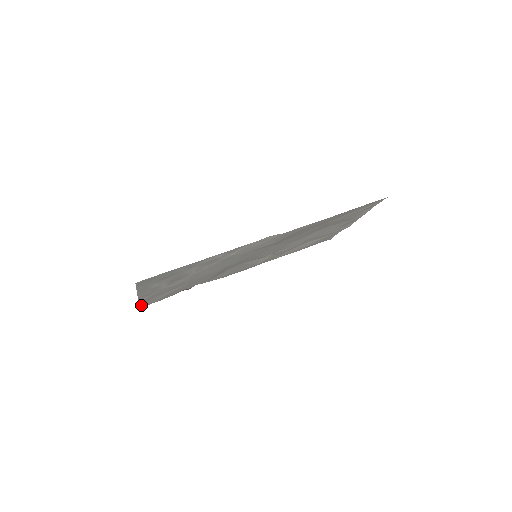
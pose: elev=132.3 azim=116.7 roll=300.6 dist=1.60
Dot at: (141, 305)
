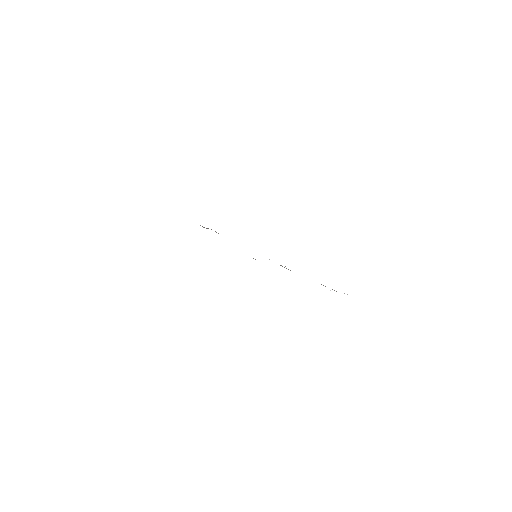
Dot at: occluded
